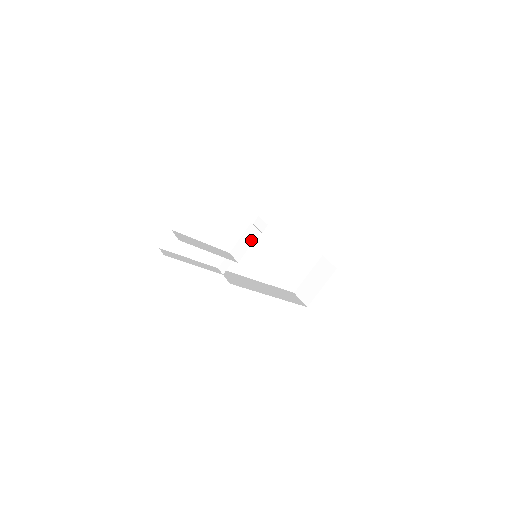
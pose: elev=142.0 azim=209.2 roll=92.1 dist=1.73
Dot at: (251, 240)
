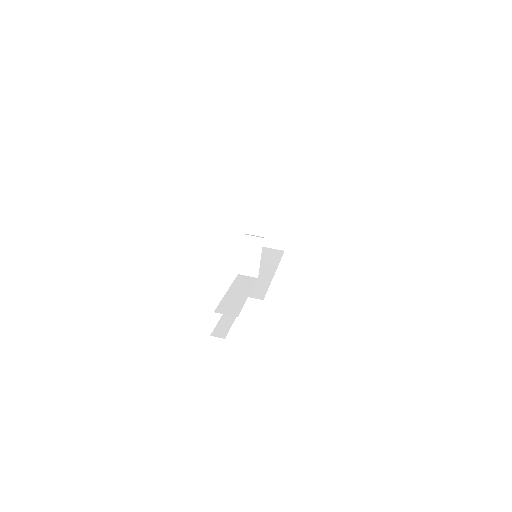
Dot at: (258, 251)
